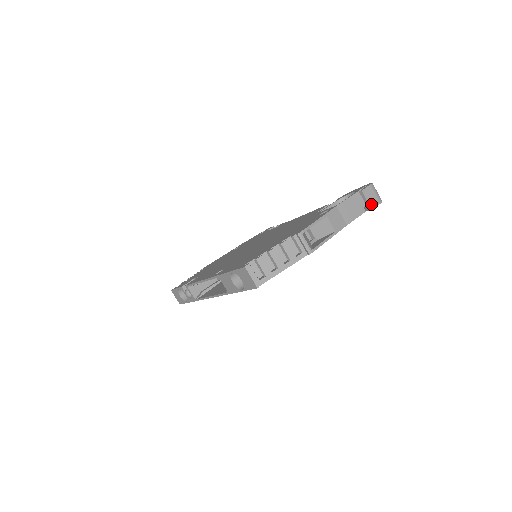
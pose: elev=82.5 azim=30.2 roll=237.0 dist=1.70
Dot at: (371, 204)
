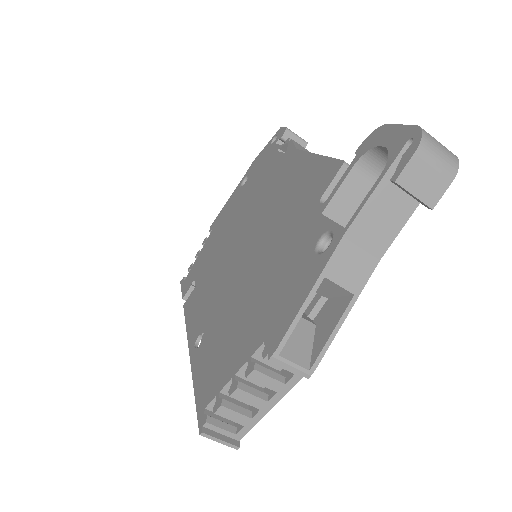
Dot at: (427, 198)
